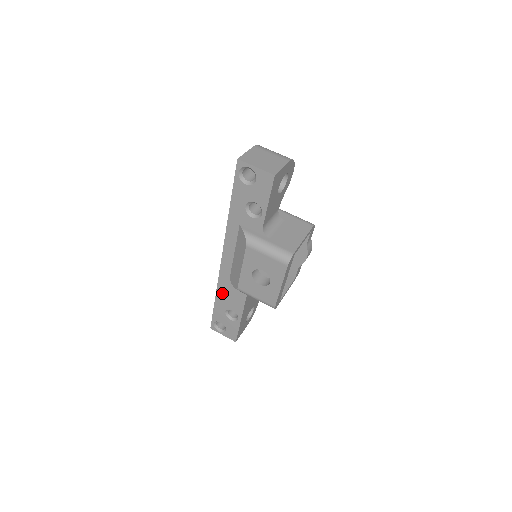
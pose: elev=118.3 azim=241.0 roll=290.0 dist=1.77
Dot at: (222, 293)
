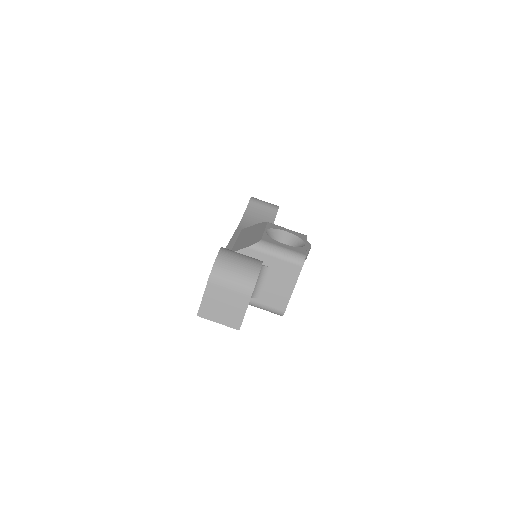
Dot at: occluded
